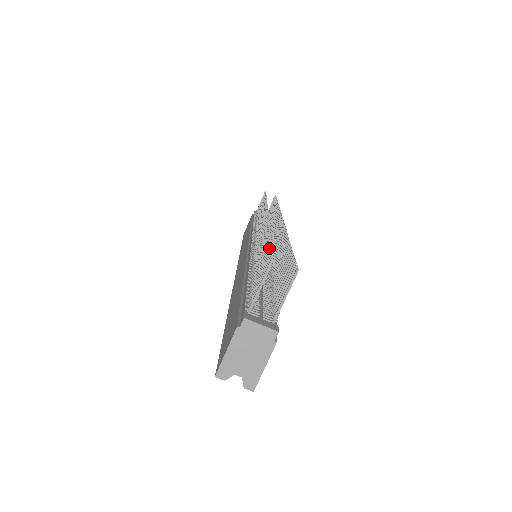
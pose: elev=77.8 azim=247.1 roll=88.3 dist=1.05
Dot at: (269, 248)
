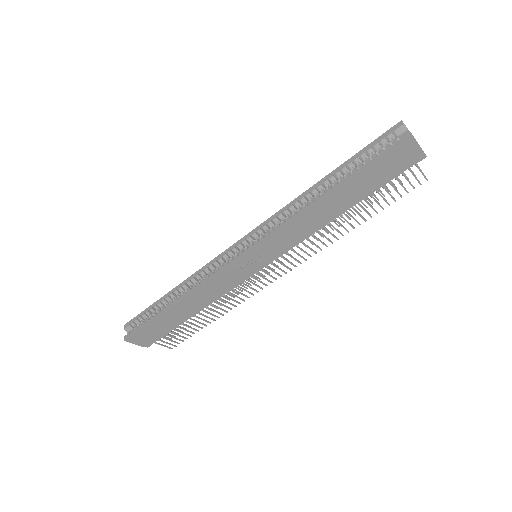
Dot at: (396, 187)
